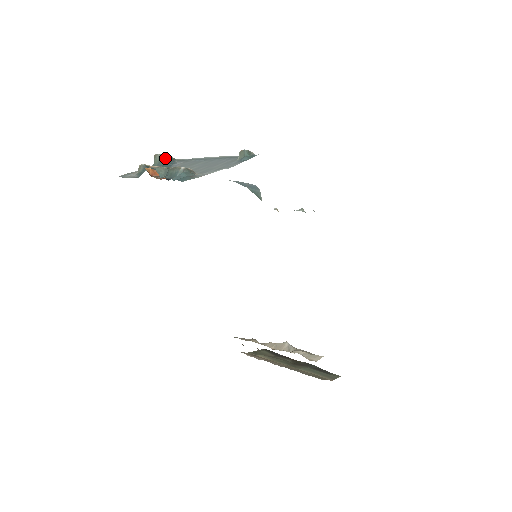
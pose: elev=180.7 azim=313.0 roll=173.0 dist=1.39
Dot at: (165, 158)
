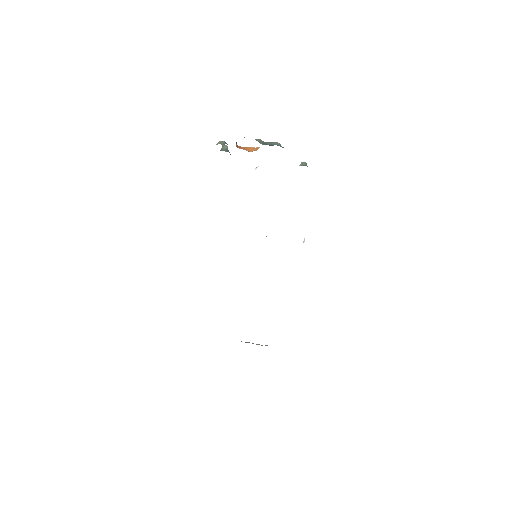
Dot at: occluded
